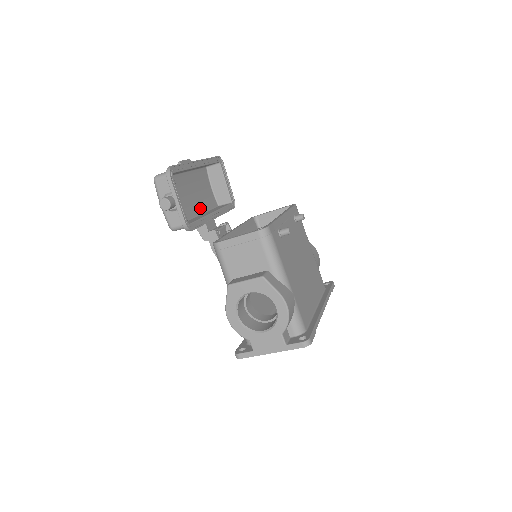
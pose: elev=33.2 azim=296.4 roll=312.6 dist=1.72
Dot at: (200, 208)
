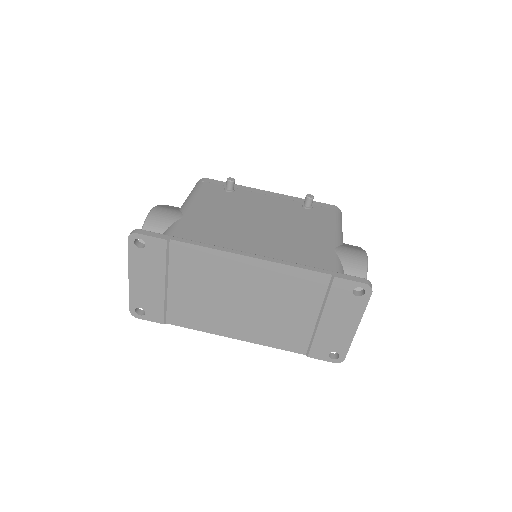
Dot at: occluded
